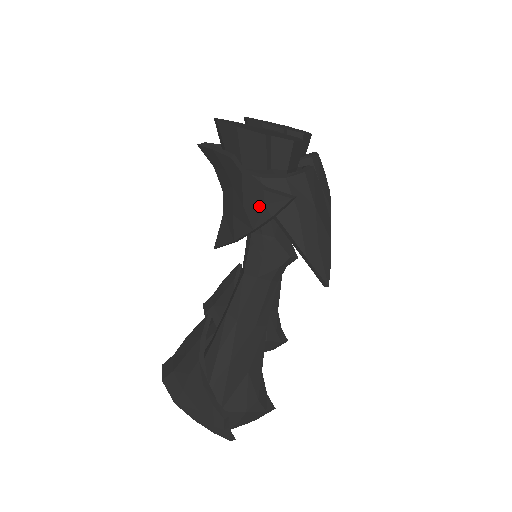
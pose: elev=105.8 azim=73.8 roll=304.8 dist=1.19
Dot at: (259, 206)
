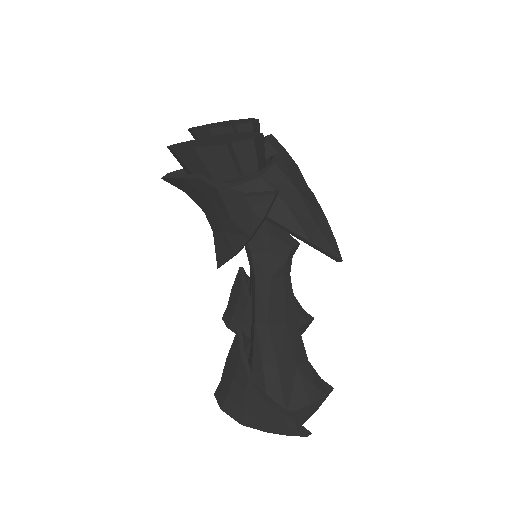
Dot at: (247, 213)
